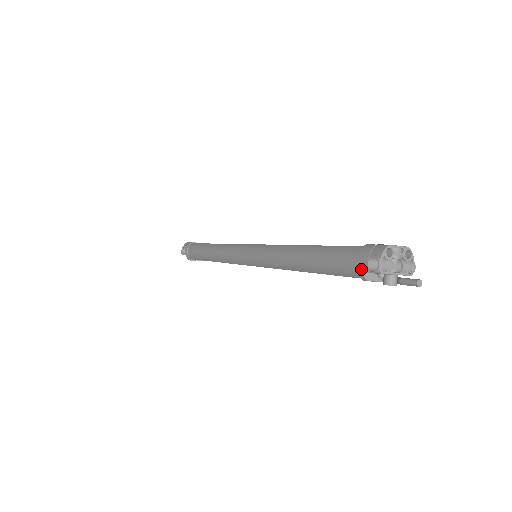
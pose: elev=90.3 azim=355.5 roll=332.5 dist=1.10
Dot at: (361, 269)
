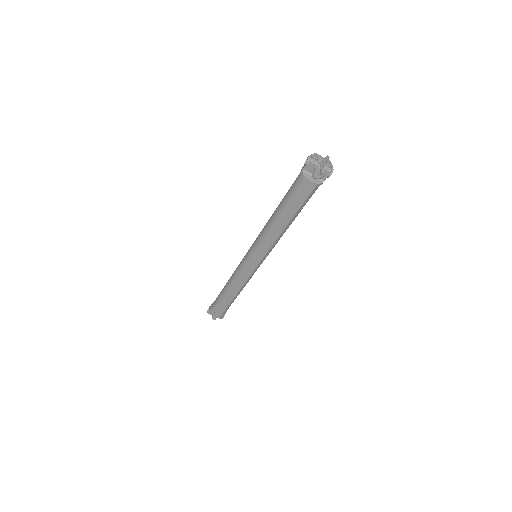
Dot at: (302, 171)
